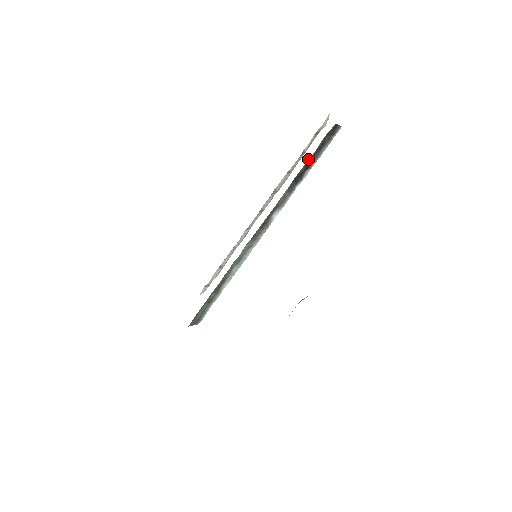
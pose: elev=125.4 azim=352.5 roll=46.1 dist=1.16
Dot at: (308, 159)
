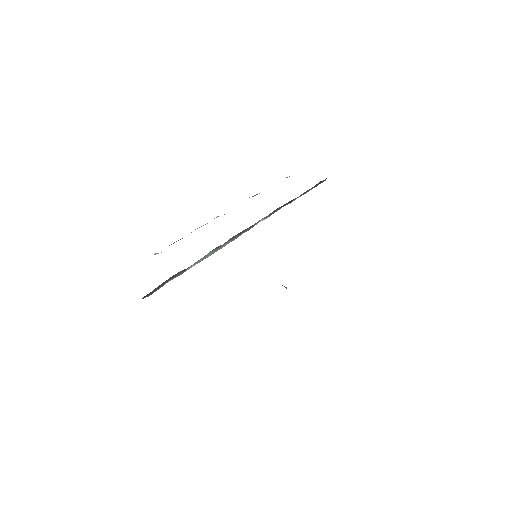
Dot at: occluded
